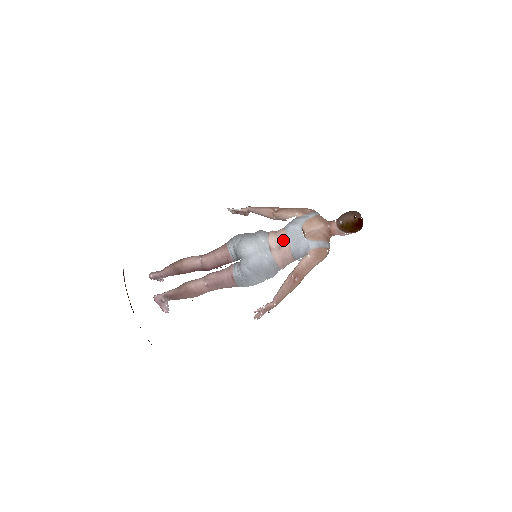
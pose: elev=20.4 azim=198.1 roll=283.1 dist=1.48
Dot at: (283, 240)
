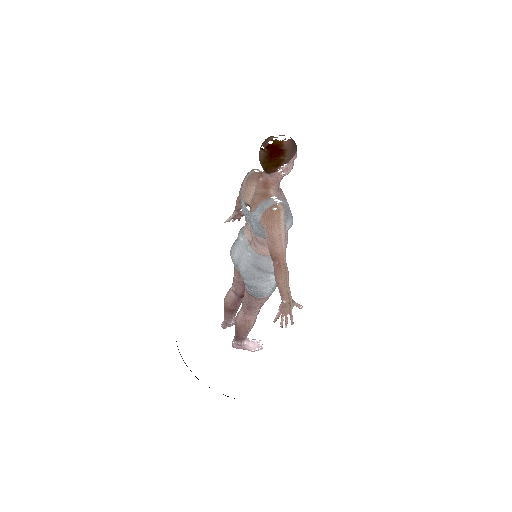
Dot at: (249, 227)
